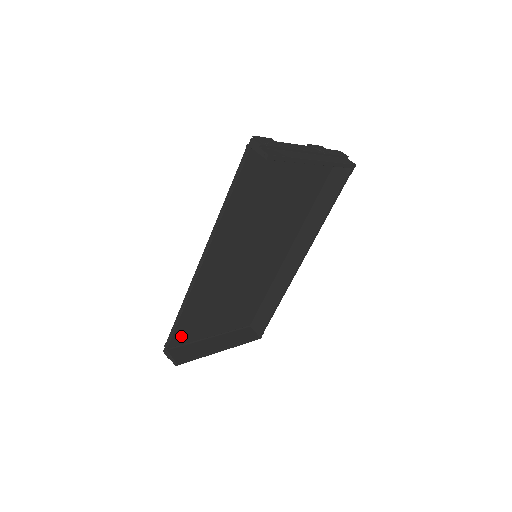
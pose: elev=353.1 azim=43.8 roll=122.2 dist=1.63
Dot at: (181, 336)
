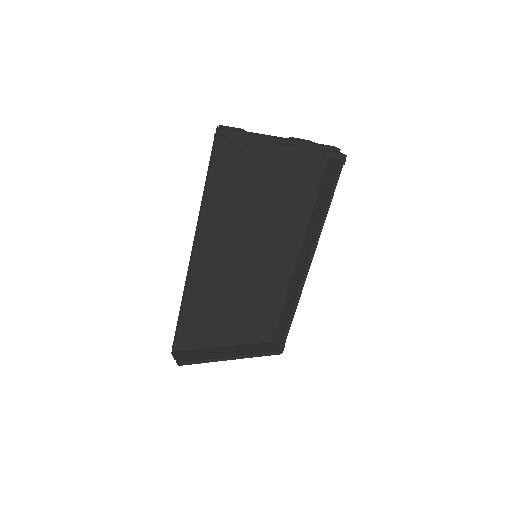
Dot at: (187, 338)
